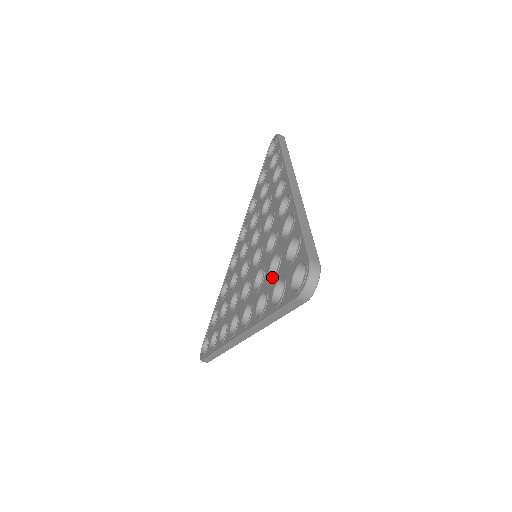
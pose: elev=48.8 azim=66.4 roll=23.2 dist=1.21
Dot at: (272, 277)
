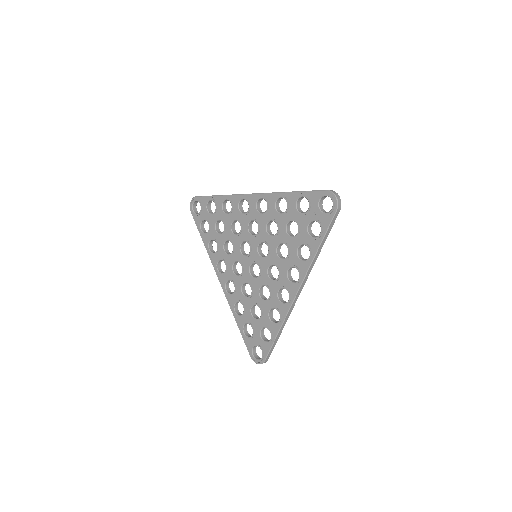
Dot at: (251, 315)
